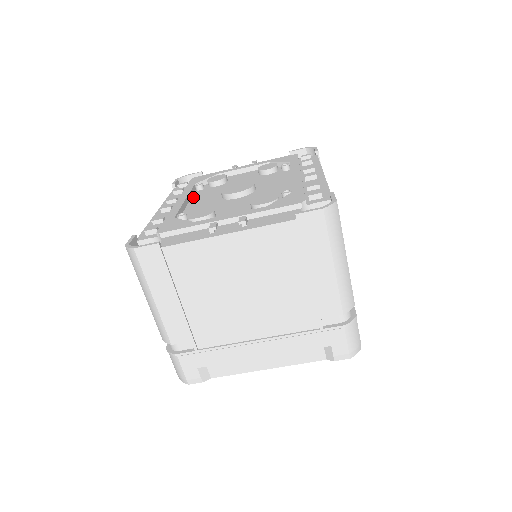
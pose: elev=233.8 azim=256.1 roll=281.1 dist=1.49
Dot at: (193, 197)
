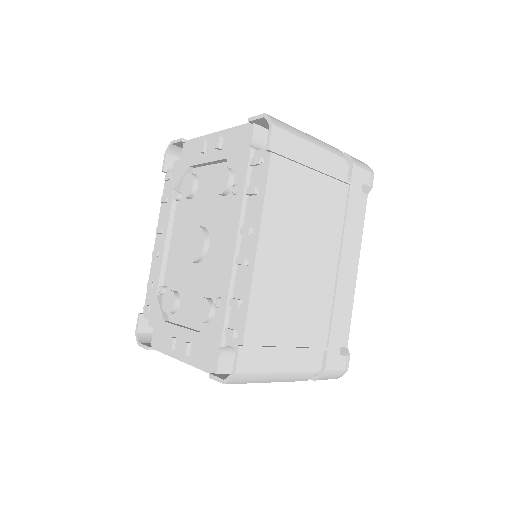
Dot at: (174, 223)
